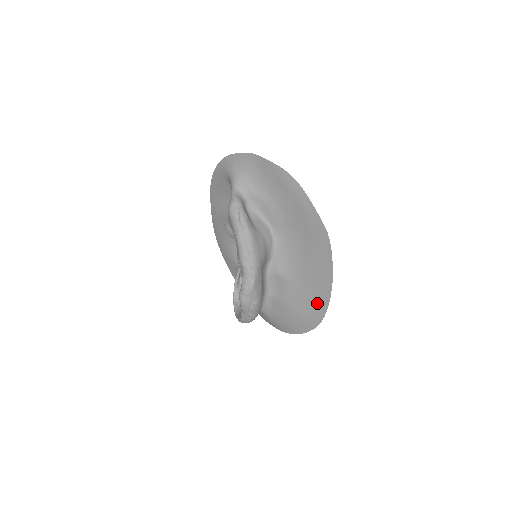
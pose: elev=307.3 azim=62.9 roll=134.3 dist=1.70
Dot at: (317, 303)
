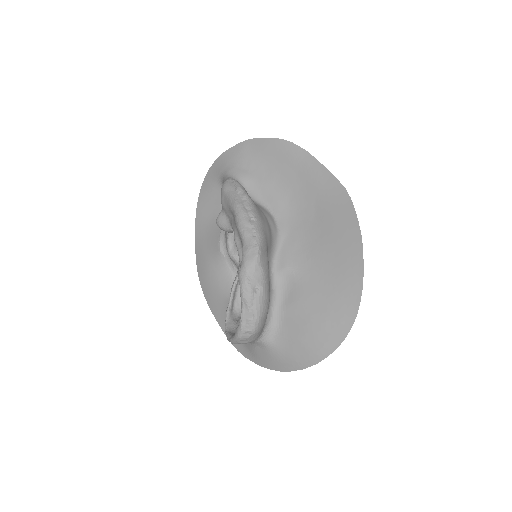
Dot at: (346, 290)
